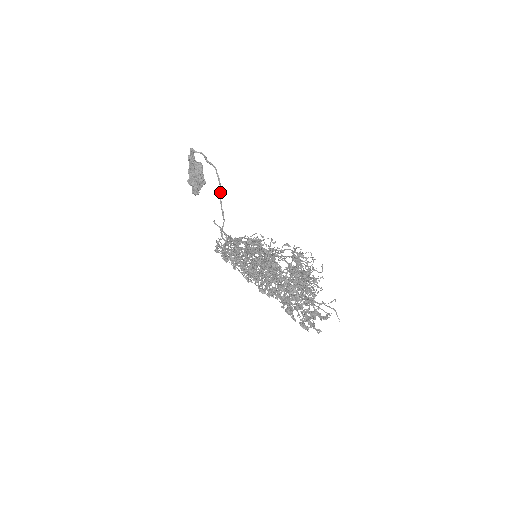
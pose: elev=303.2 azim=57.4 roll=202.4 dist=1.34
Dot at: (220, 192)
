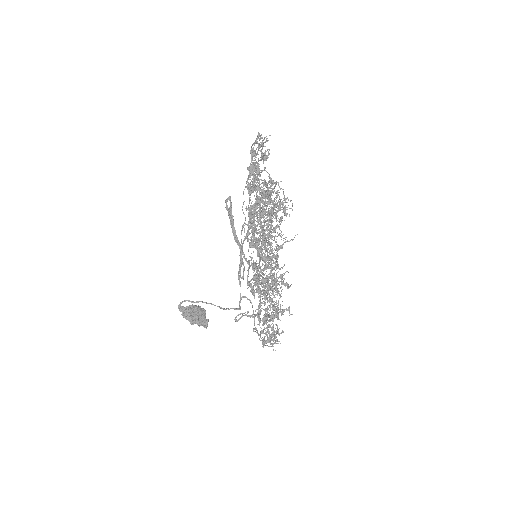
Dot at: (220, 308)
